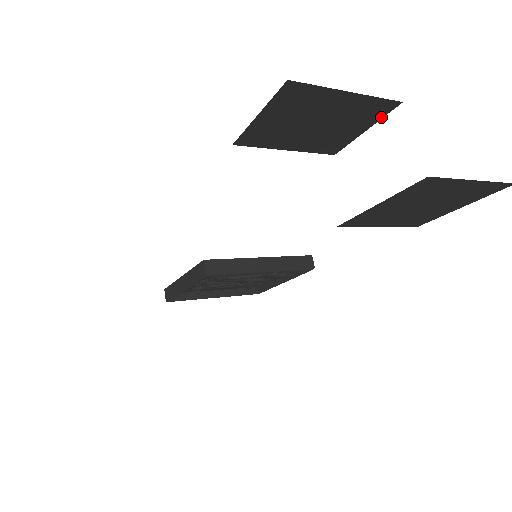
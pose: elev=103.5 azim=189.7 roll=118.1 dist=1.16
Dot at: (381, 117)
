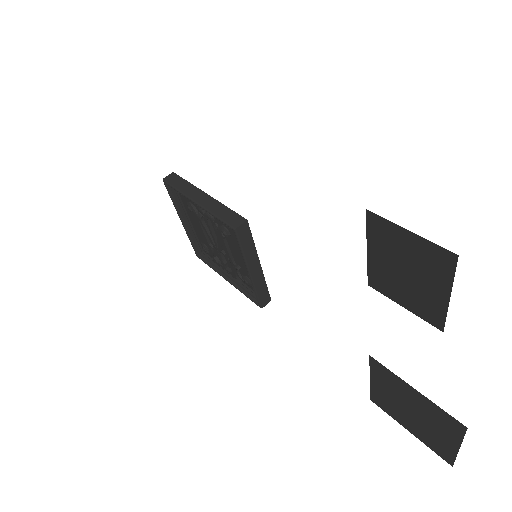
Dot at: (423, 318)
